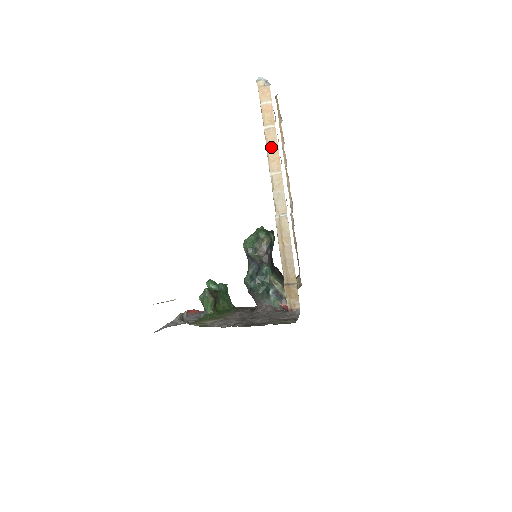
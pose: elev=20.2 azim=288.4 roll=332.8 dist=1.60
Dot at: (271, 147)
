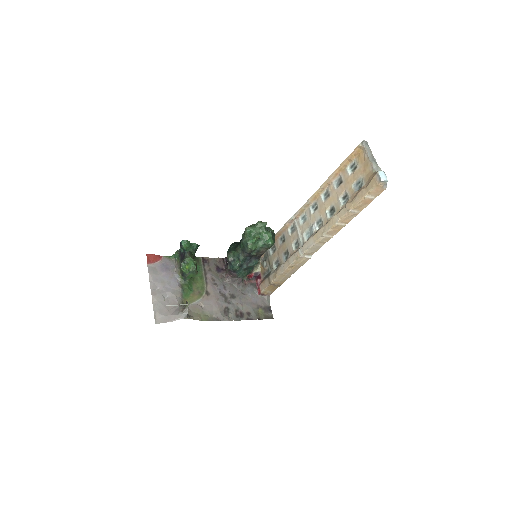
Dot at: (342, 222)
